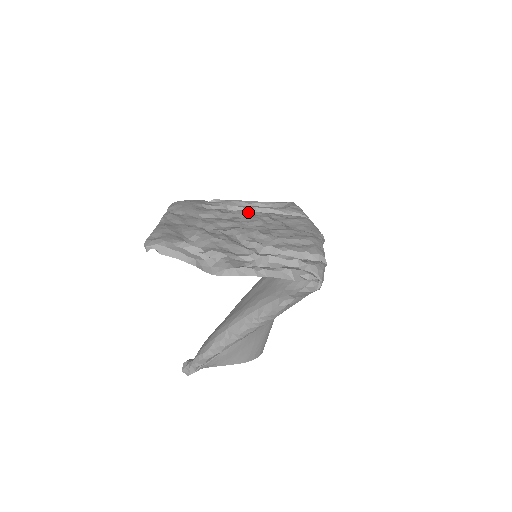
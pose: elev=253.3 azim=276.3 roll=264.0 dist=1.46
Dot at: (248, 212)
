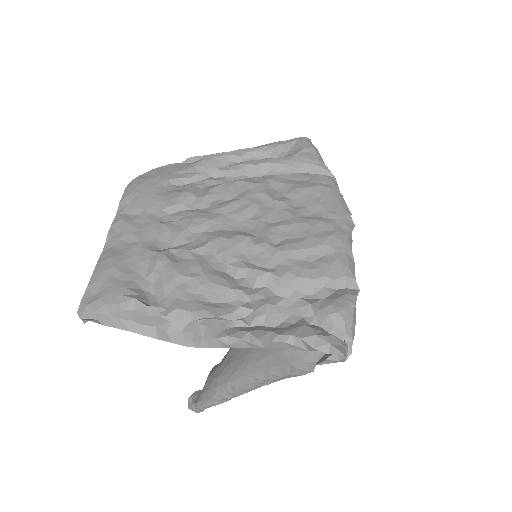
Dot at: (235, 185)
